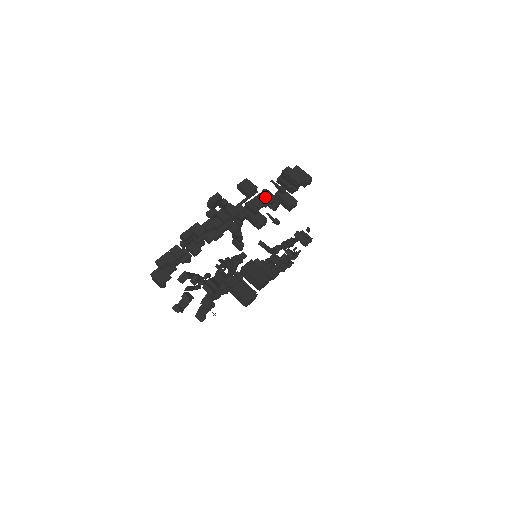
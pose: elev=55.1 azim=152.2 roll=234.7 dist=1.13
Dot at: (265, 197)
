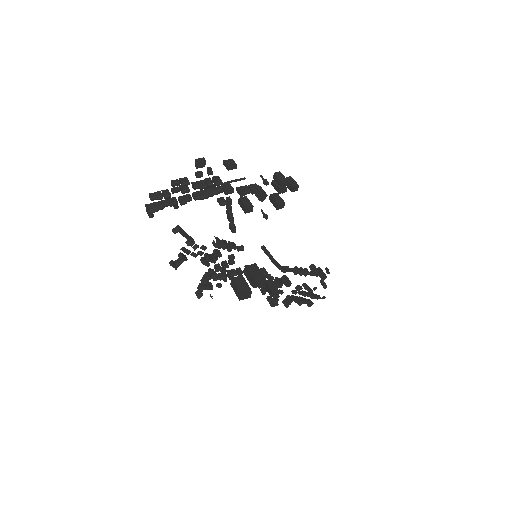
Dot at: (254, 187)
